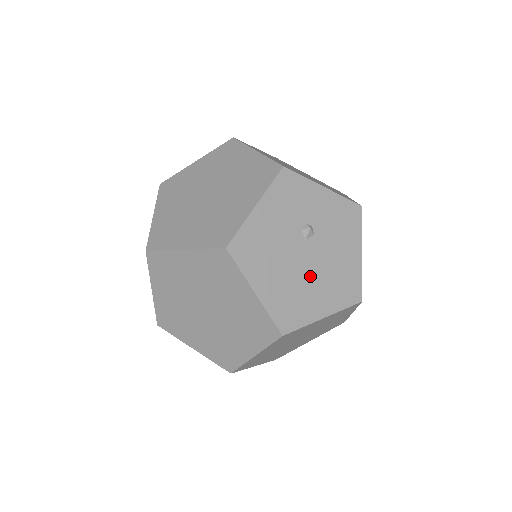
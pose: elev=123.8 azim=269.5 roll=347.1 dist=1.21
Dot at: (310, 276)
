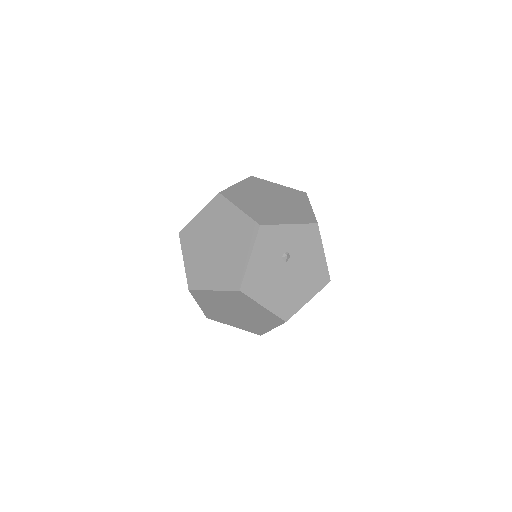
Dot at: (294, 282)
